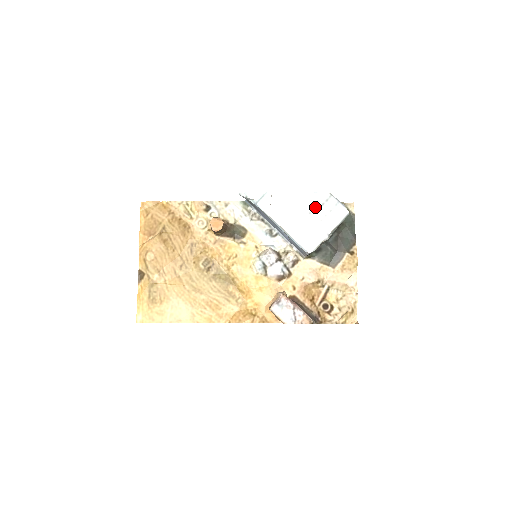
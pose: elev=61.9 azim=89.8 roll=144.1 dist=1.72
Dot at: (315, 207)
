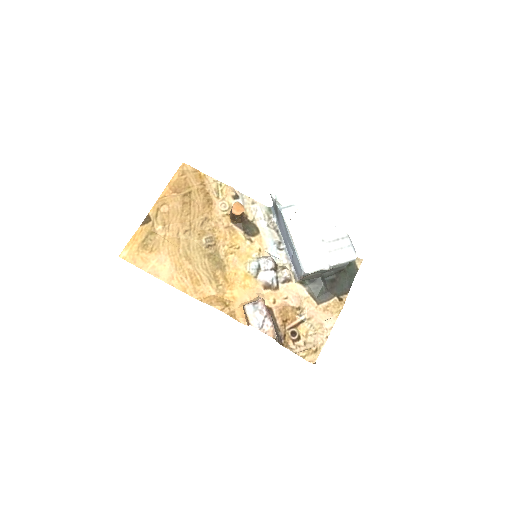
Dot at: (330, 238)
